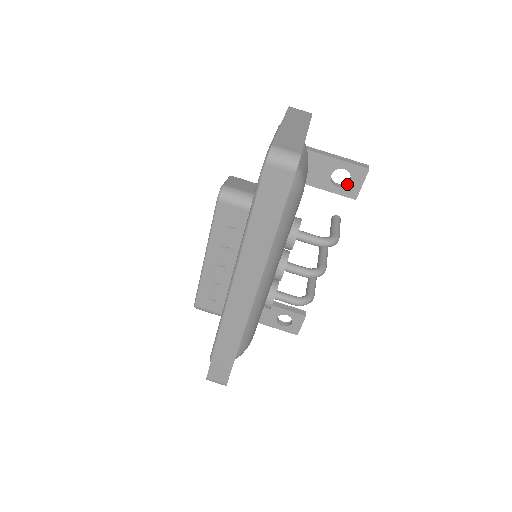
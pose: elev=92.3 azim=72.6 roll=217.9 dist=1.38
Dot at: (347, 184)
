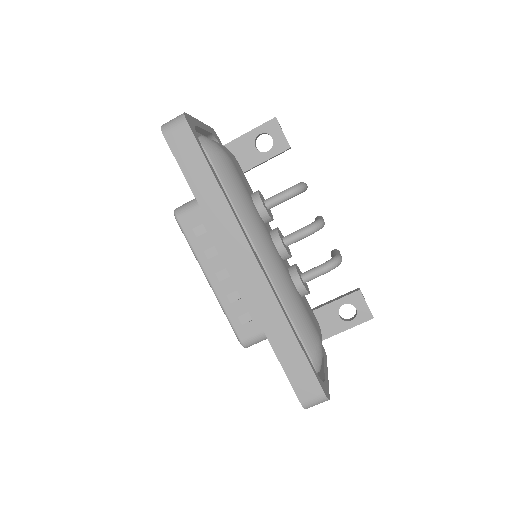
Dot at: (273, 143)
